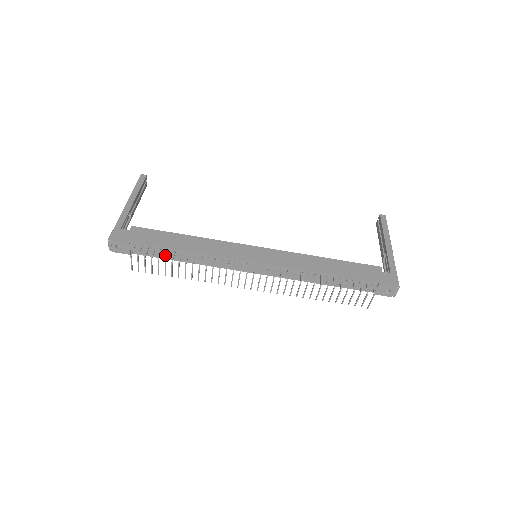
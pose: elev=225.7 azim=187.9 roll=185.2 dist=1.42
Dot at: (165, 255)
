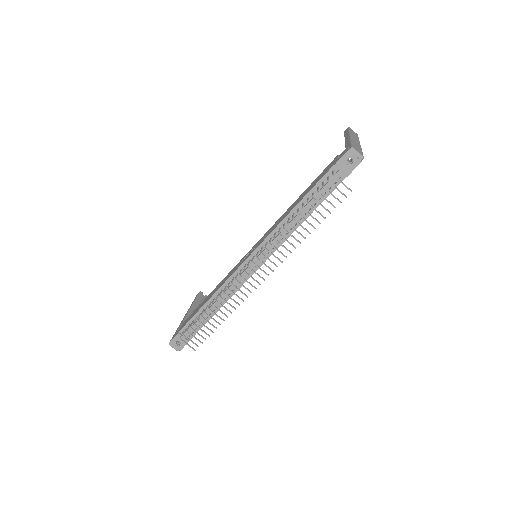
Dot at: (202, 318)
